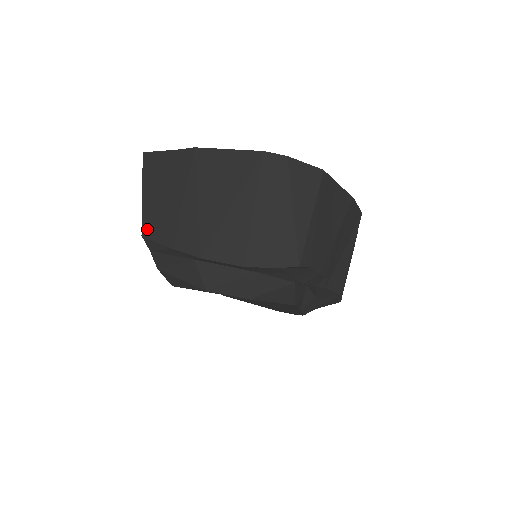
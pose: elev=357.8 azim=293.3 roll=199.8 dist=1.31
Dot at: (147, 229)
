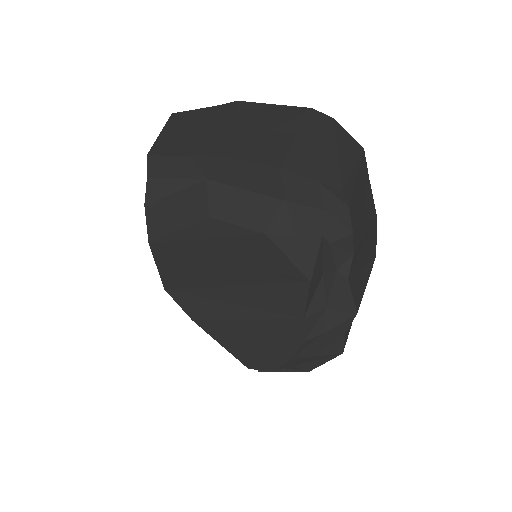
Dot at: (157, 150)
